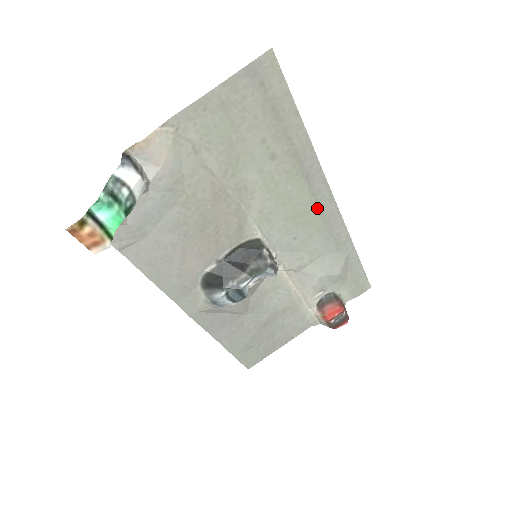
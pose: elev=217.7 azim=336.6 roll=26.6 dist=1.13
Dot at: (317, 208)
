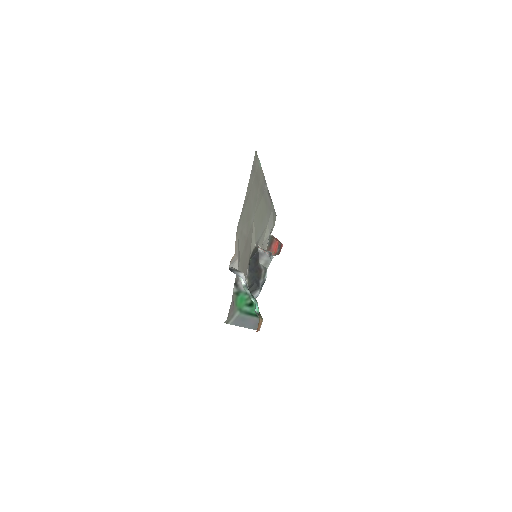
Dot at: (265, 203)
